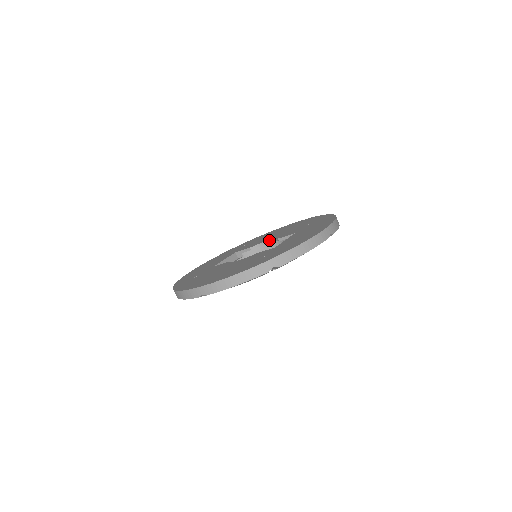
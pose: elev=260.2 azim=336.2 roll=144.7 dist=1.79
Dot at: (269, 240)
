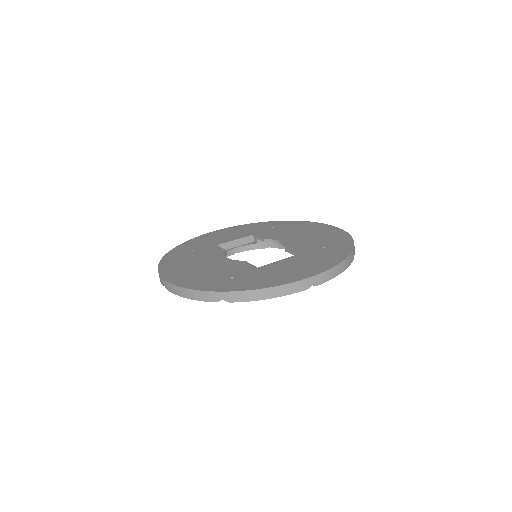
Dot at: (282, 242)
